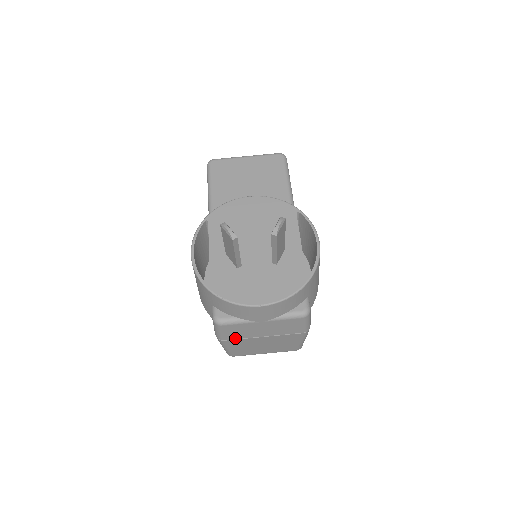
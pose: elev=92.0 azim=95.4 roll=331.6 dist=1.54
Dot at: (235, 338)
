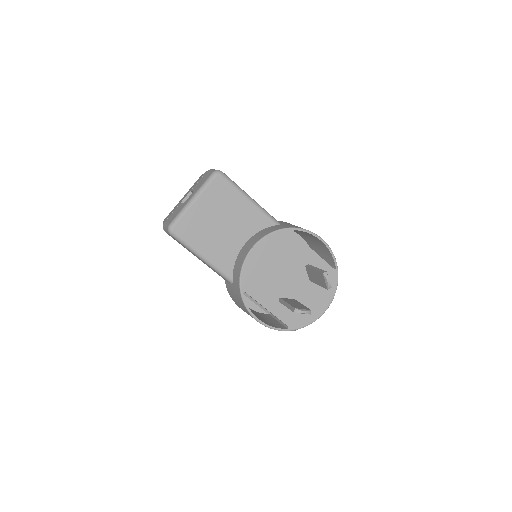
Dot at: occluded
